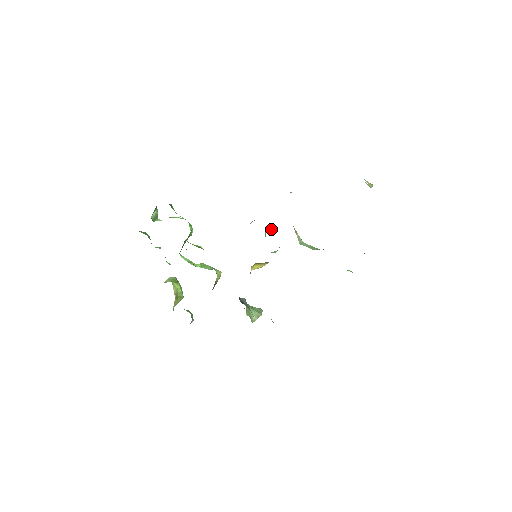
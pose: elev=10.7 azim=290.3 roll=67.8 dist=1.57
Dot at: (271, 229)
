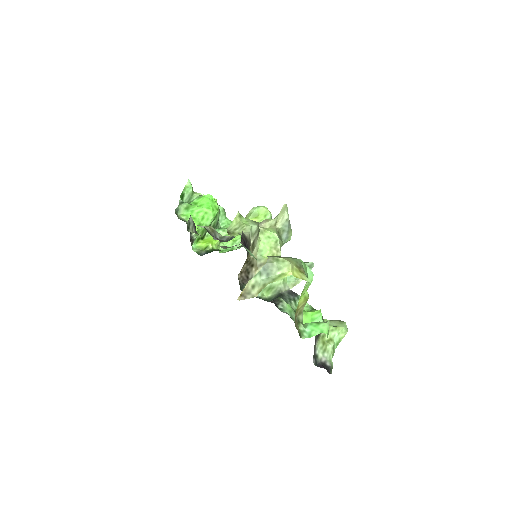
Dot at: (280, 214)
